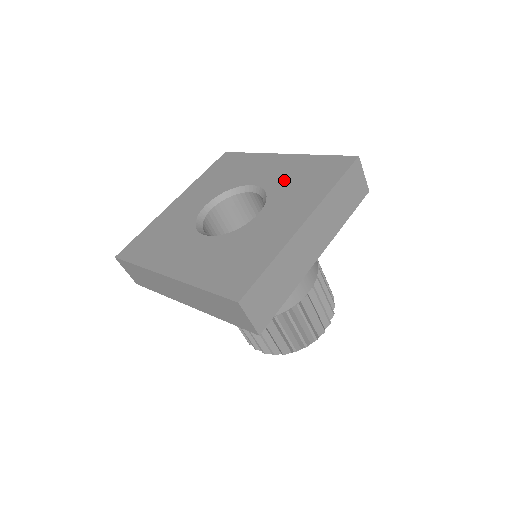
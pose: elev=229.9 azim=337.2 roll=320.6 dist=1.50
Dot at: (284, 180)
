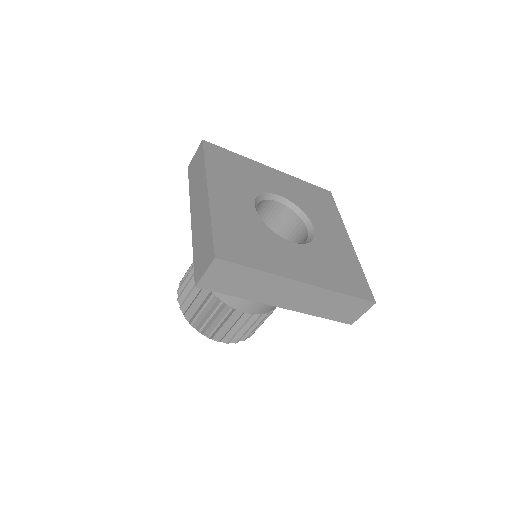
Dot at: (329, 251)
